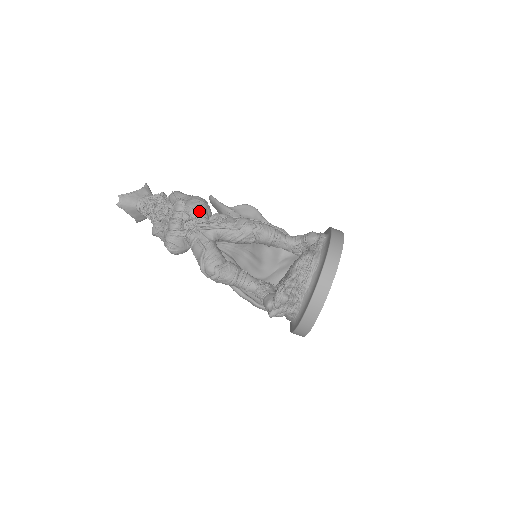
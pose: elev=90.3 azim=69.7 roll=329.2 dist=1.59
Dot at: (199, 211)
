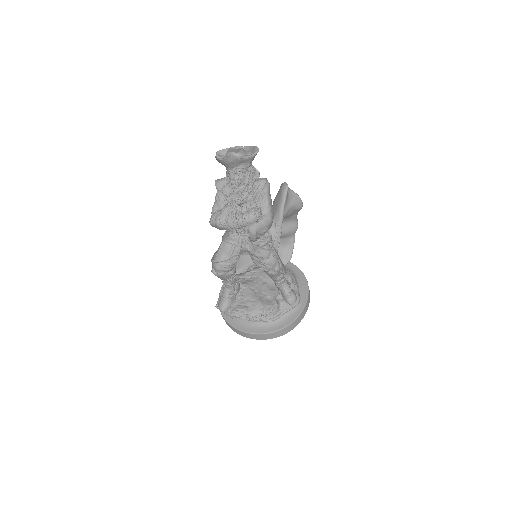
Dot at: (258, 235)
